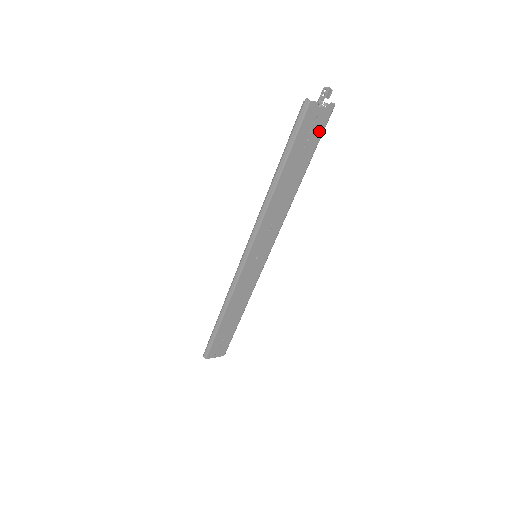
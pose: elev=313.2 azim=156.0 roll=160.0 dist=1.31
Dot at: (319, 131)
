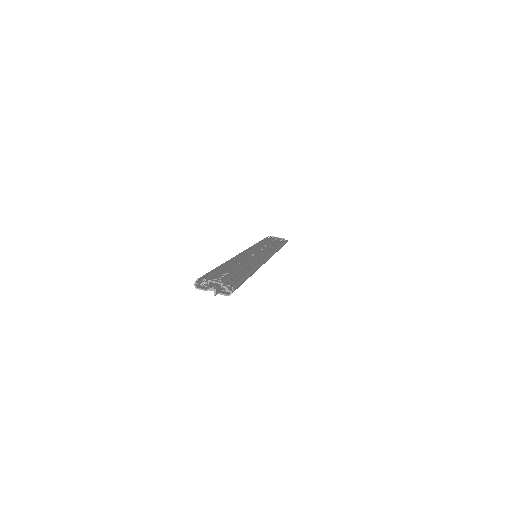
Dot at: occluded
